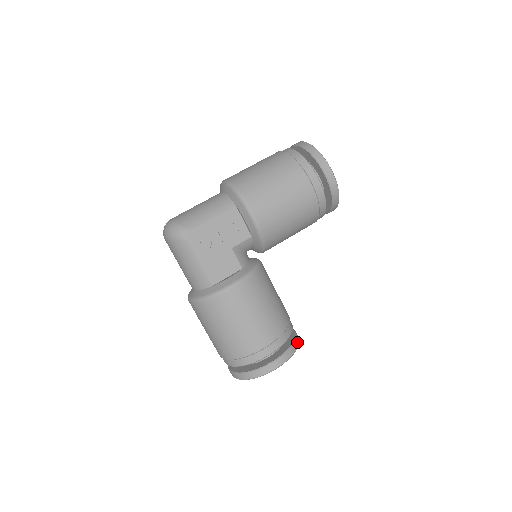
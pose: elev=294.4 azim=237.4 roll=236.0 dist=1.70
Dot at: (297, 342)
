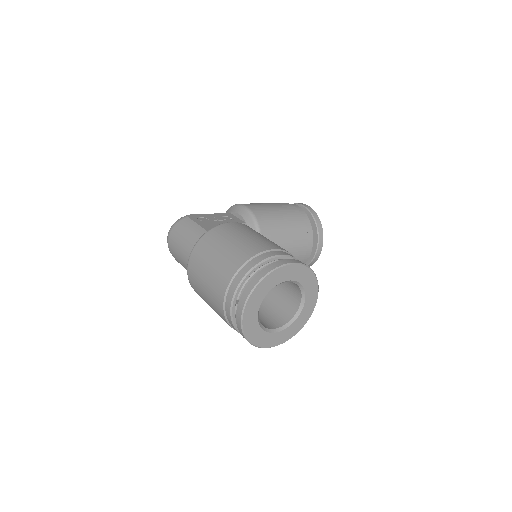
Dot at: occluded
